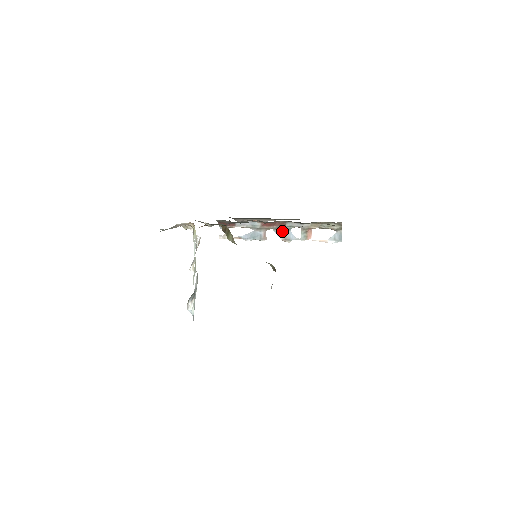
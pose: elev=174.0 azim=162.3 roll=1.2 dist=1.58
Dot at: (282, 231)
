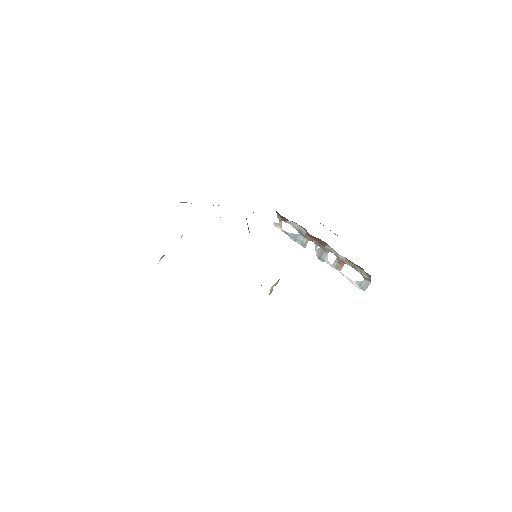
Dot at: (321, 249)
